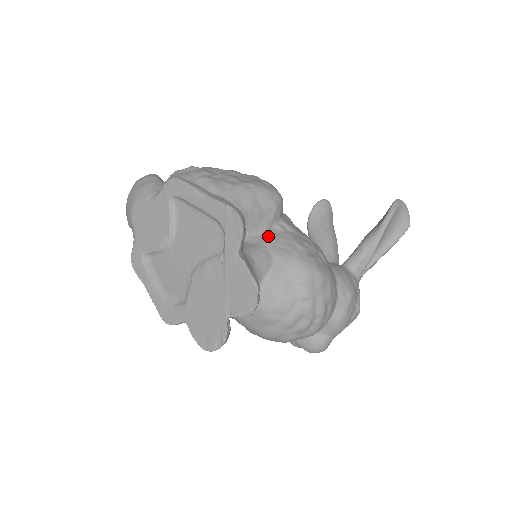
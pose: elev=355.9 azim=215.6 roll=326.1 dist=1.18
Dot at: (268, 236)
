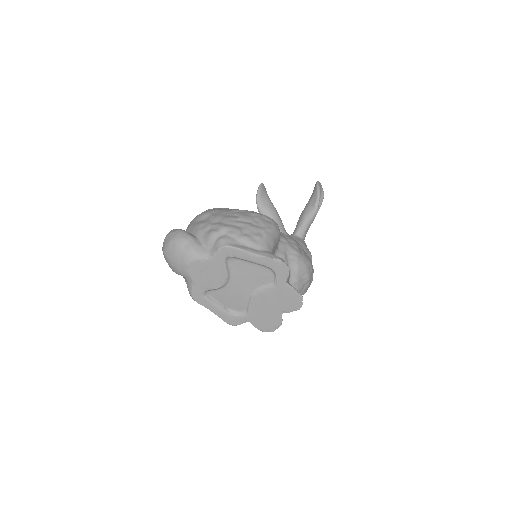
Dot at: (280, 254)
